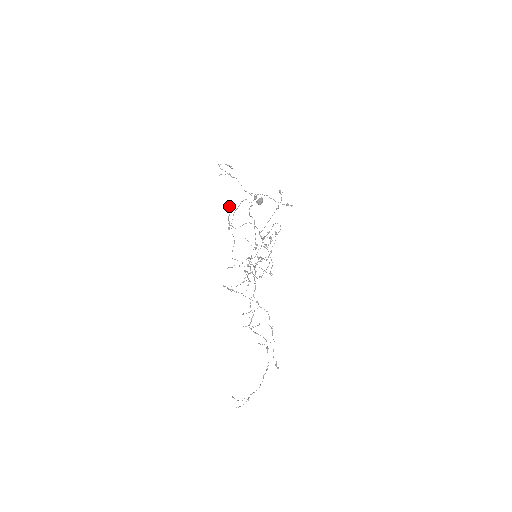
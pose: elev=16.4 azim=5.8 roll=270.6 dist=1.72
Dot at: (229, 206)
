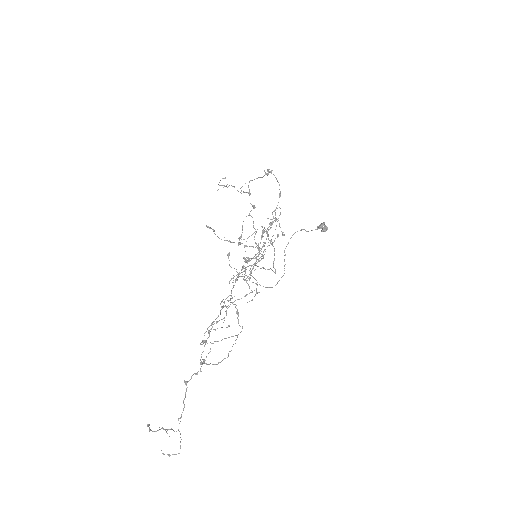
Dot at: occluded
